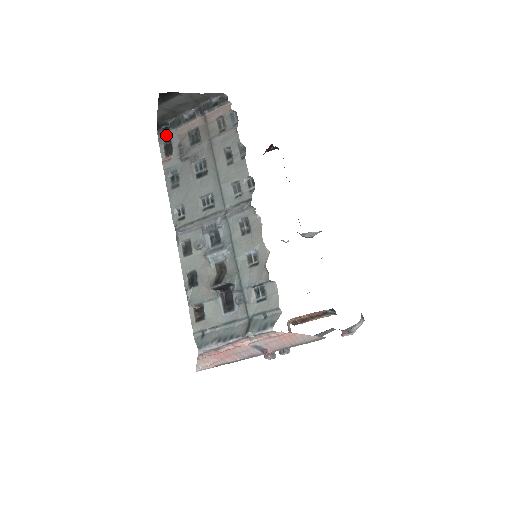
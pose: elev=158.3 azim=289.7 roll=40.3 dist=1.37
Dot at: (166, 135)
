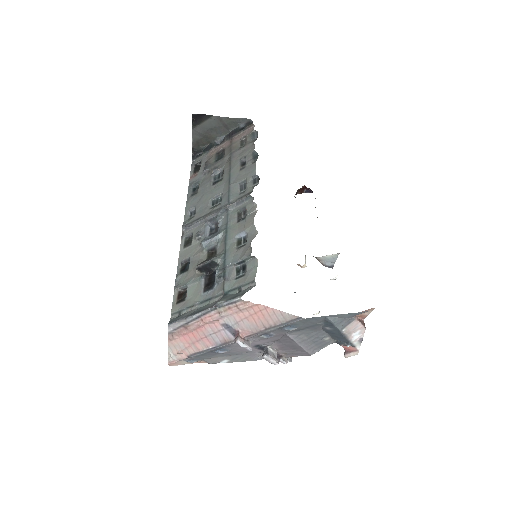
Dot at: (199, 158)
